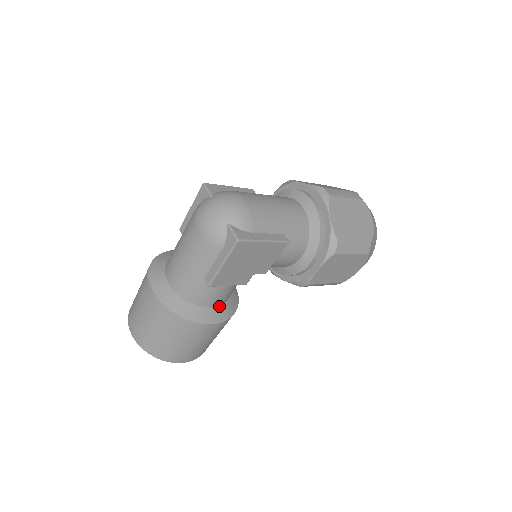
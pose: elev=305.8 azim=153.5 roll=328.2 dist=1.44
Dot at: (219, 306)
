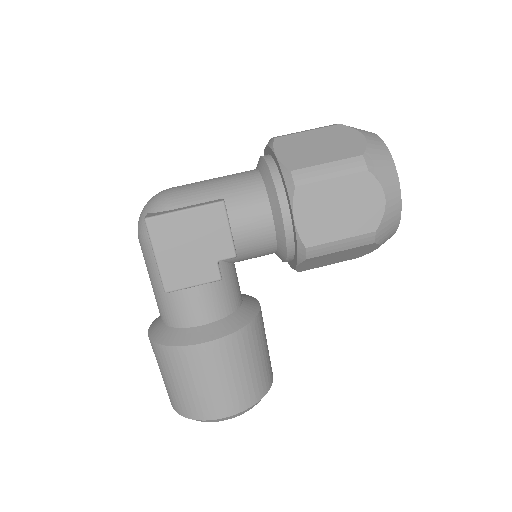
Dot at: (214, 322)
